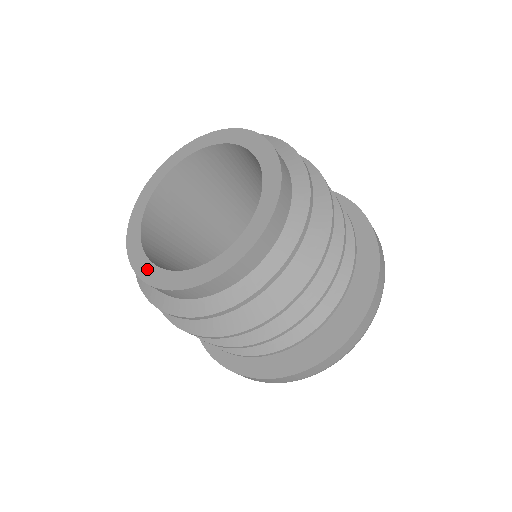
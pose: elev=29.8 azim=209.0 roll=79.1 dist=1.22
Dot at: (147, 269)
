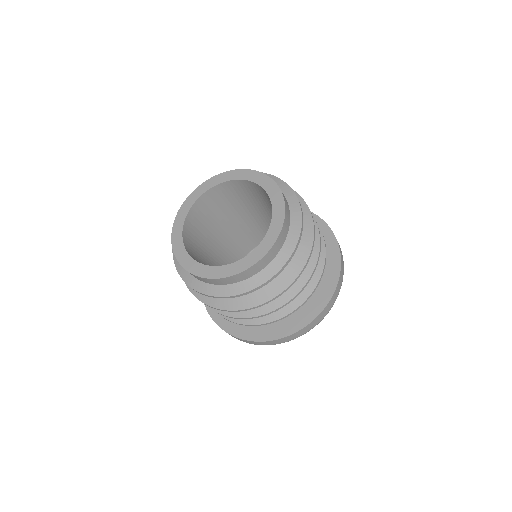
Dot at: (232, 268)
